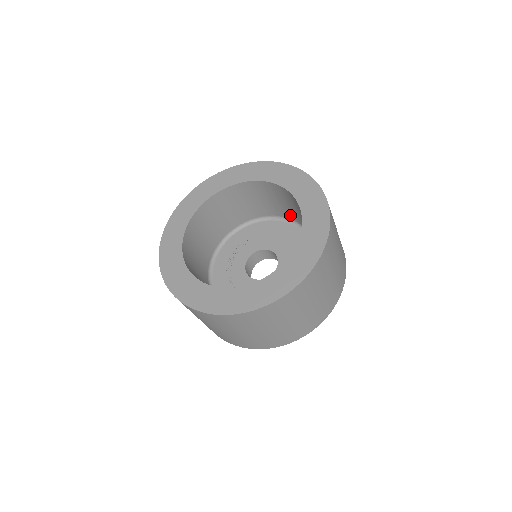
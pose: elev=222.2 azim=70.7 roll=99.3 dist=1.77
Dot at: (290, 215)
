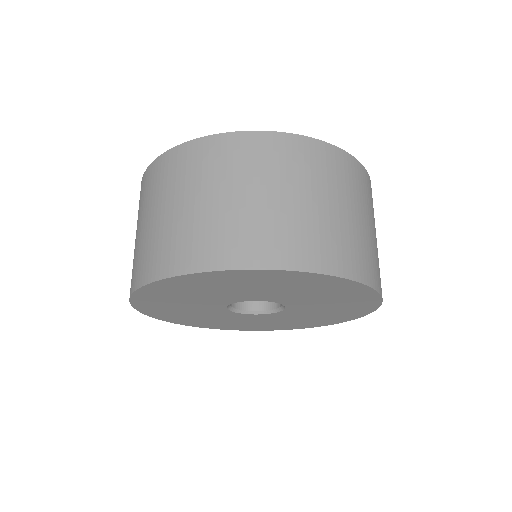
Dot at: occluded
